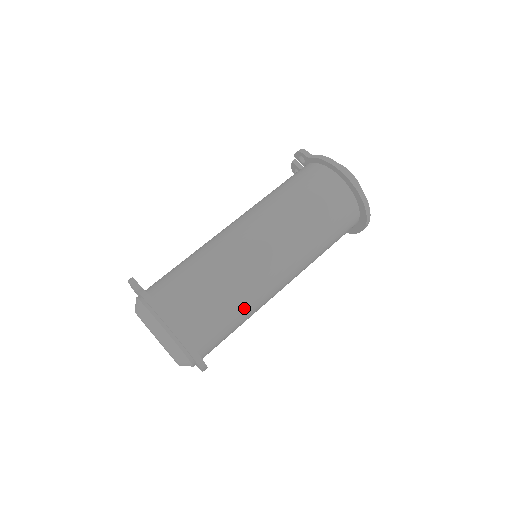
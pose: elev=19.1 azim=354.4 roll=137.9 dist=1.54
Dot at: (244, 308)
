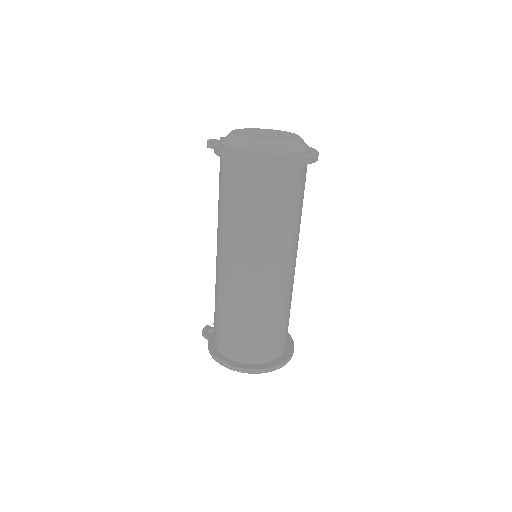
Dot at: (268, 317)
